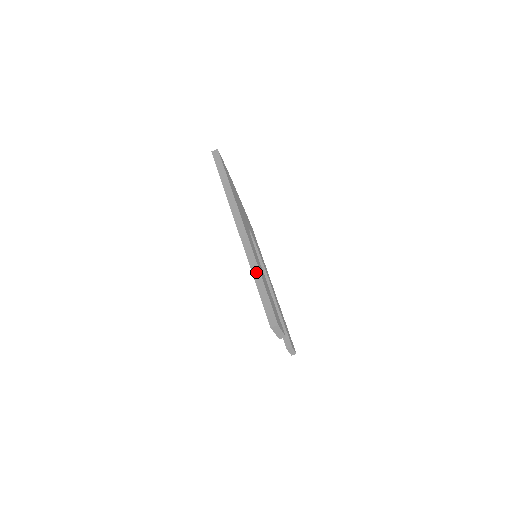
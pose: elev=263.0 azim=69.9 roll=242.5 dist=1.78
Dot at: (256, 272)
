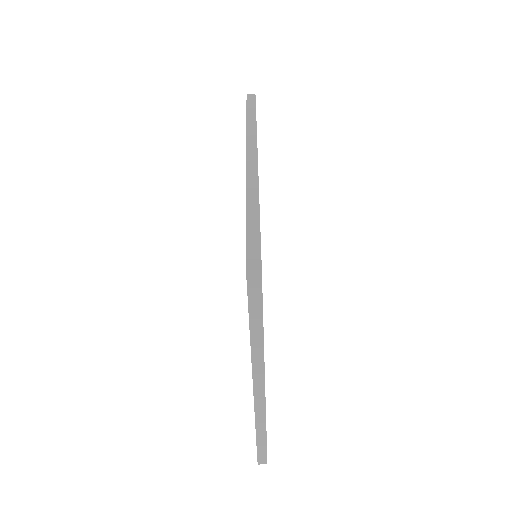
Dot at: (261, 428)
